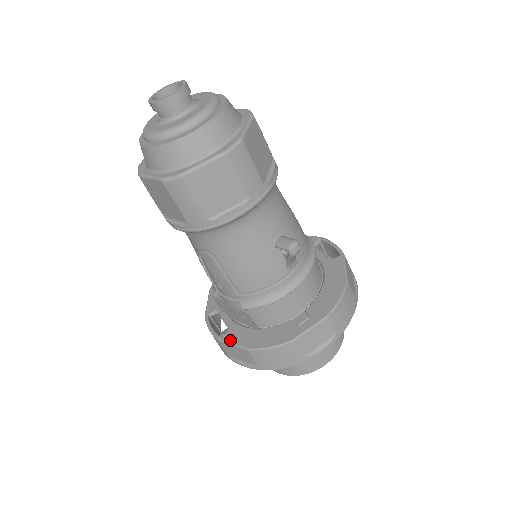
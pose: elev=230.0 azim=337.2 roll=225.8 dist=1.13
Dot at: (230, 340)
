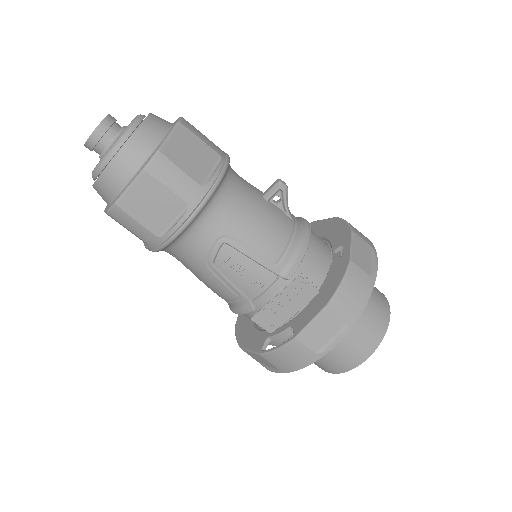
Dot at: (304, 324)
